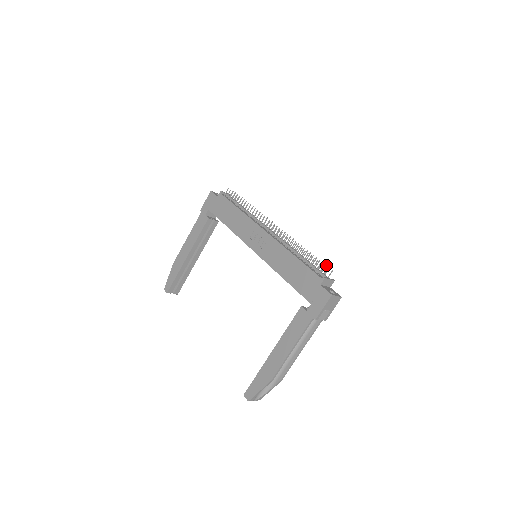
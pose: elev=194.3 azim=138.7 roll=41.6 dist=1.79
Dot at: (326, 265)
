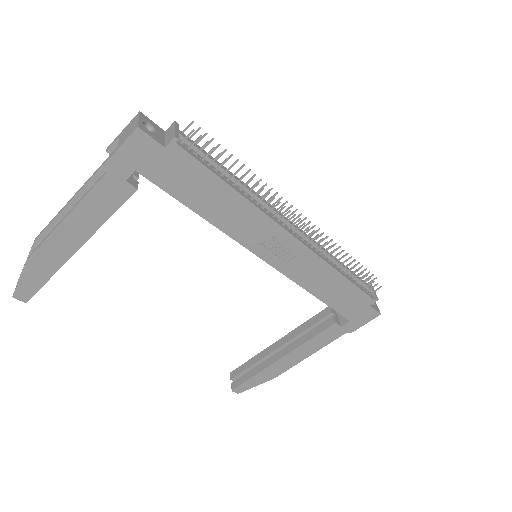
Dot at: occluded
